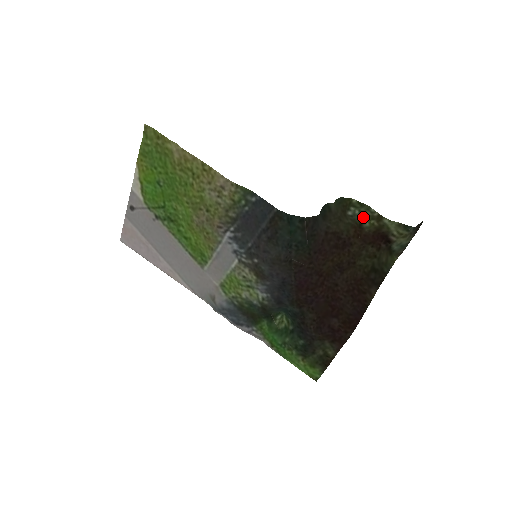
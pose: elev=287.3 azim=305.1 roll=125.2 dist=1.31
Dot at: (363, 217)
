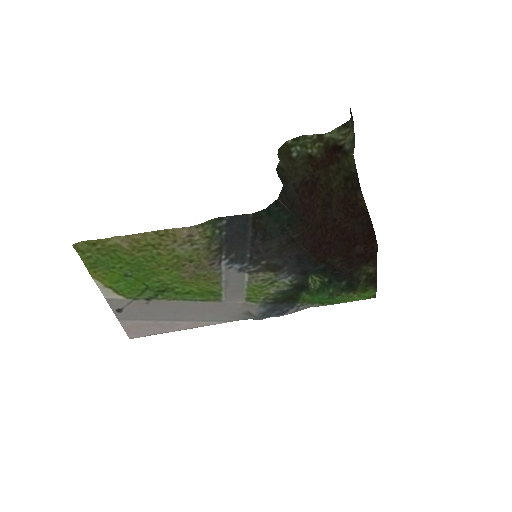
Dot at: (307, 148)
